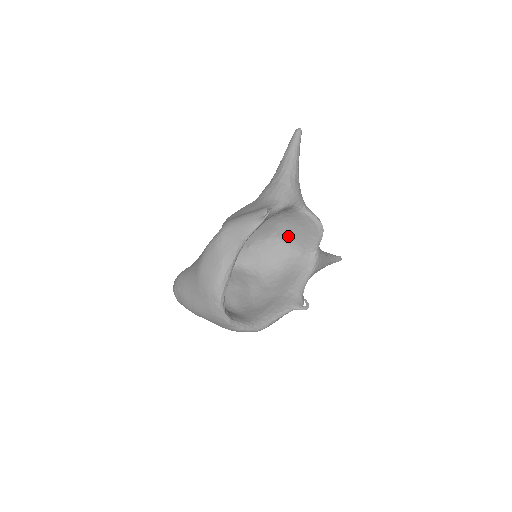
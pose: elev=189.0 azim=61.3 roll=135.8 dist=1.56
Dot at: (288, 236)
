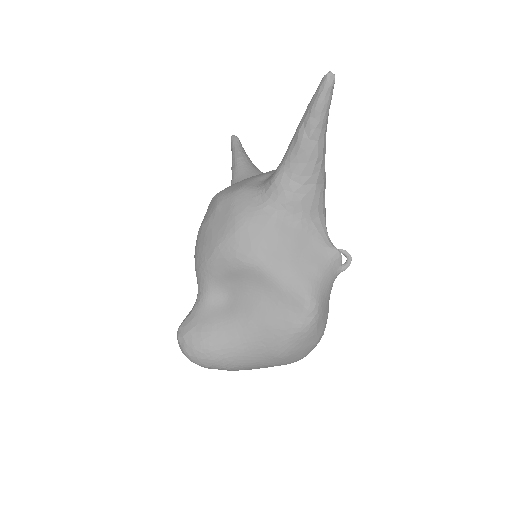
Dot at: occluded
